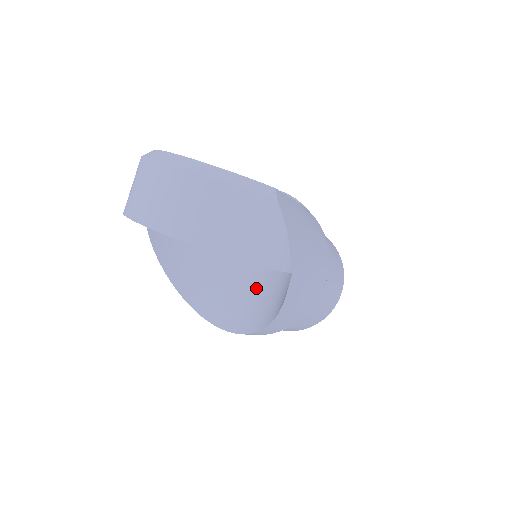
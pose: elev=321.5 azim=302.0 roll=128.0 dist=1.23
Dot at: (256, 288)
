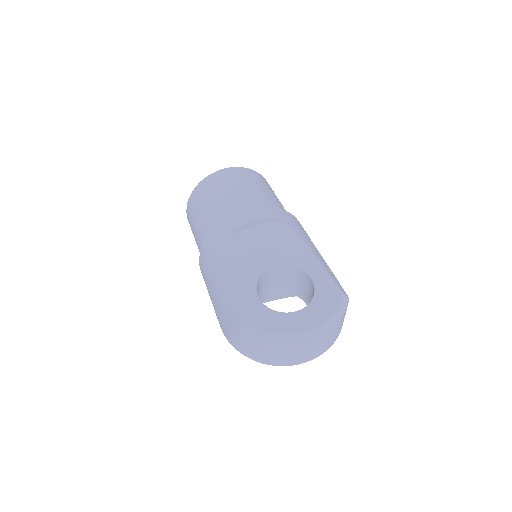
Dot at: occluded
